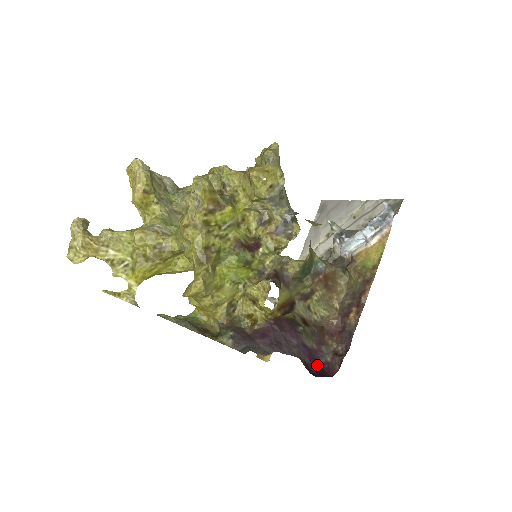
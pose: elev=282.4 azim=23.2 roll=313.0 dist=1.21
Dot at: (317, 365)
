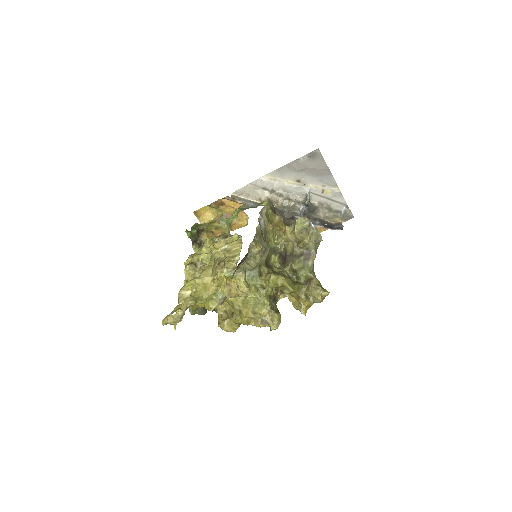
Dot at: occluded
